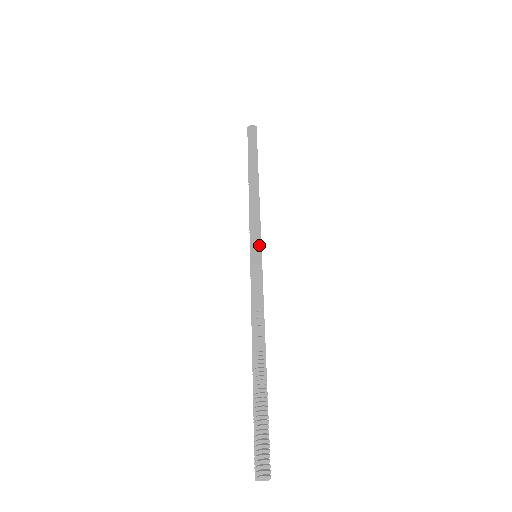
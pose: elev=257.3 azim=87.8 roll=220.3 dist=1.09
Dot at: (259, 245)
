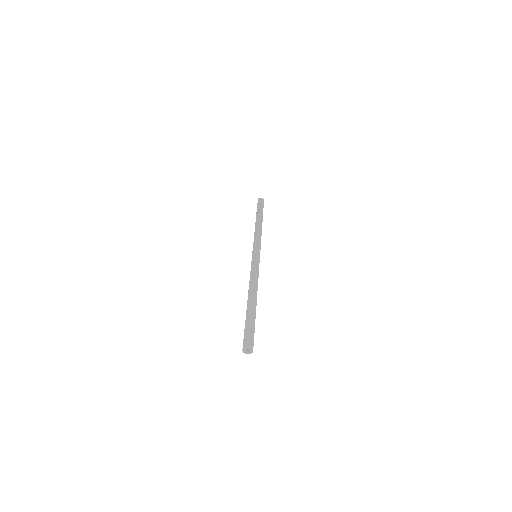
Dot at: (259, 250)
